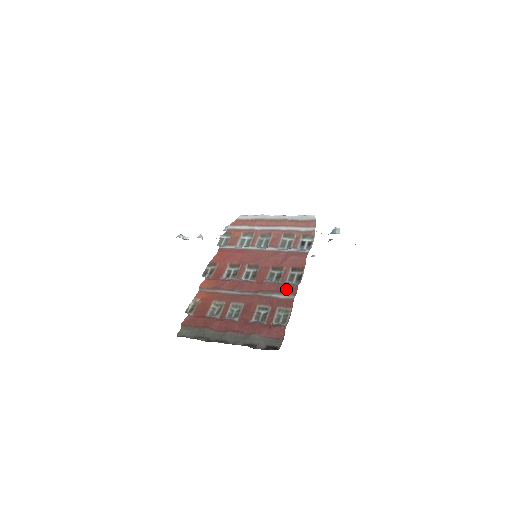
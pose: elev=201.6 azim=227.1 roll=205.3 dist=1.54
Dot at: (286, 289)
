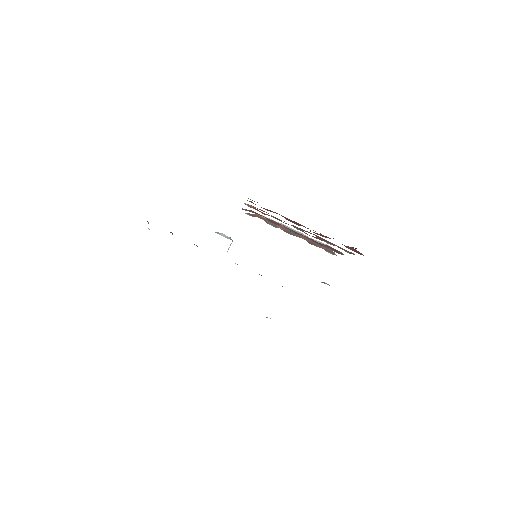
Dot at: (340, 248)
